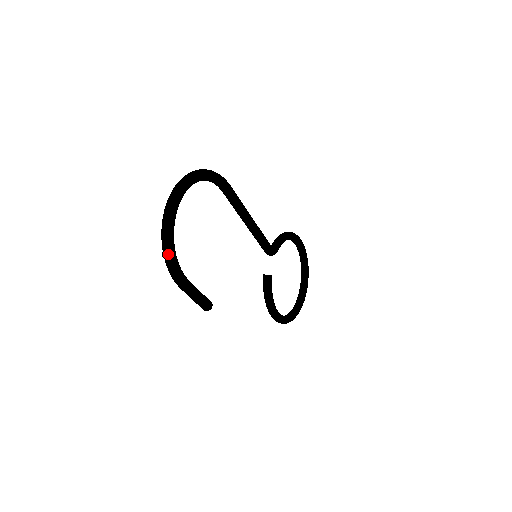
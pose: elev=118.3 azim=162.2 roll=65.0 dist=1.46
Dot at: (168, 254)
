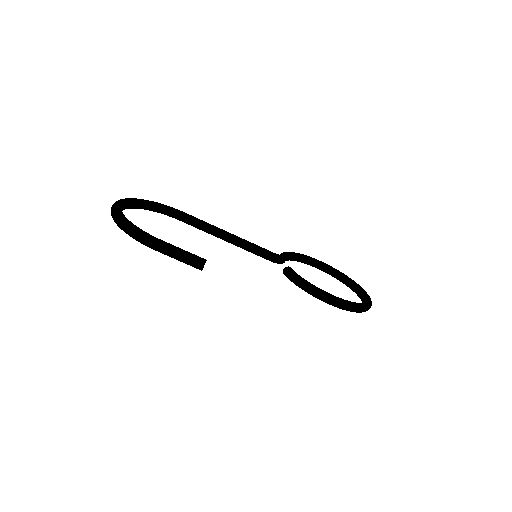
Dot at: (123, 223)
